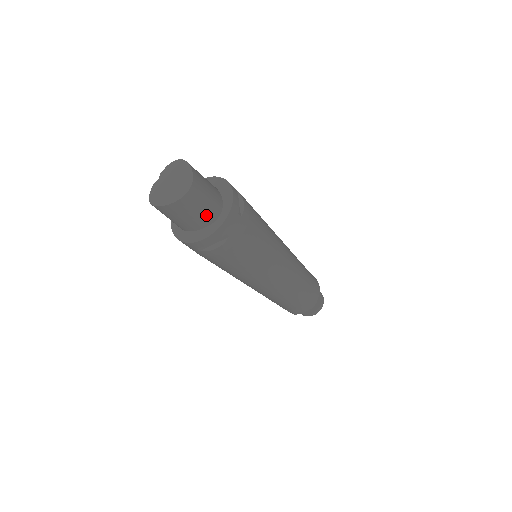
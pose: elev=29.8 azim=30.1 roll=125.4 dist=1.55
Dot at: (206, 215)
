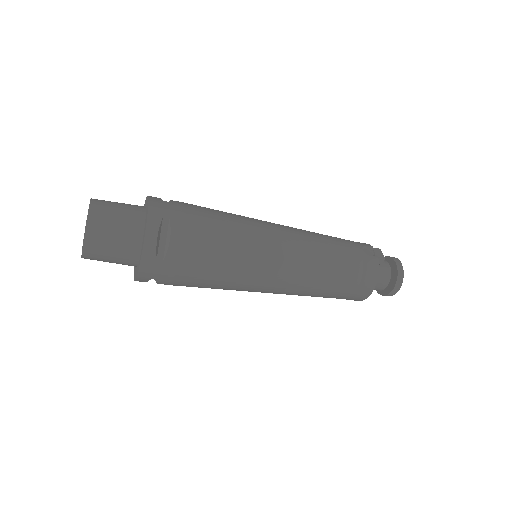
Dot at: (123, 263)
